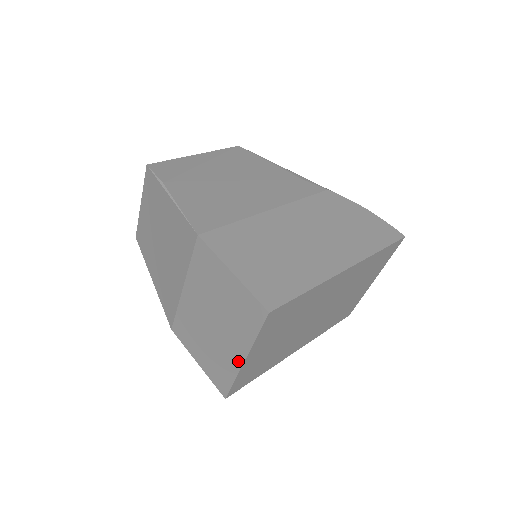
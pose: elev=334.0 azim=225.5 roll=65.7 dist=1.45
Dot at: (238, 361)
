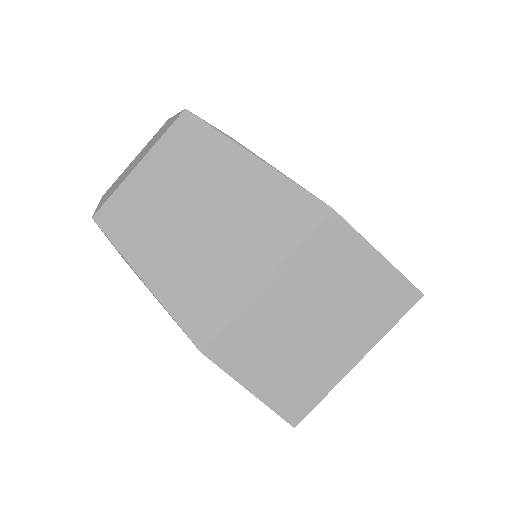
Dot at: (345, 366)
